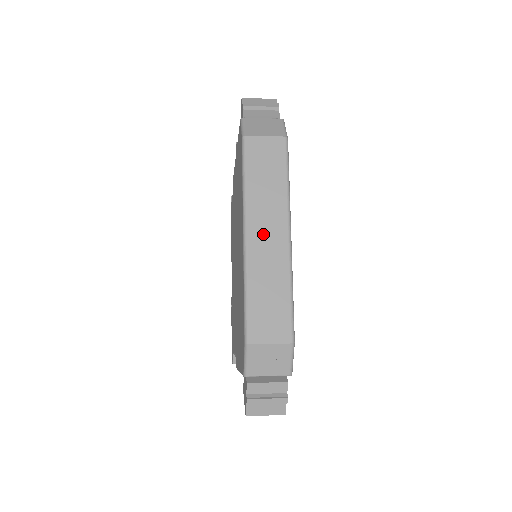
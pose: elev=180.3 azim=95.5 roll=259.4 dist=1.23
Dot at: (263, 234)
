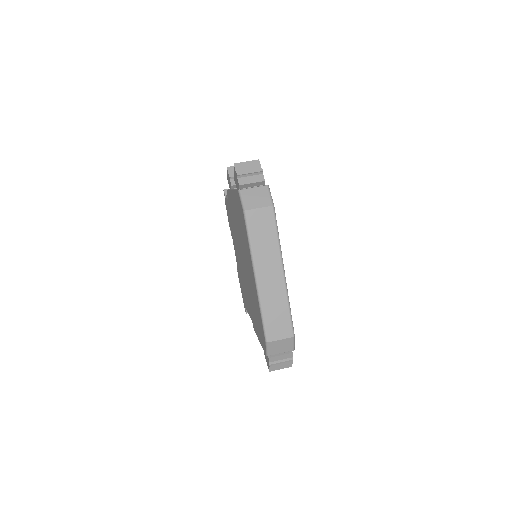
Dot at: (267, 275)
